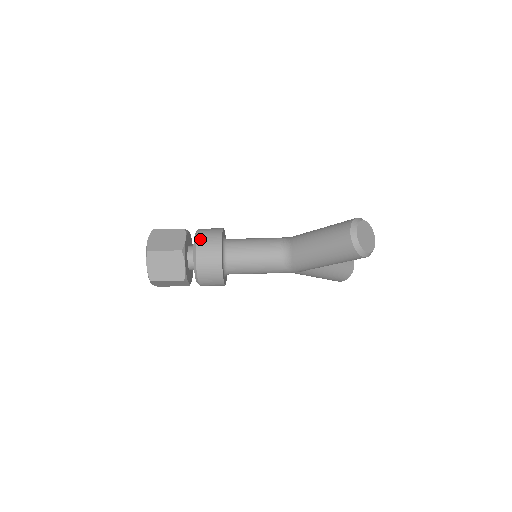
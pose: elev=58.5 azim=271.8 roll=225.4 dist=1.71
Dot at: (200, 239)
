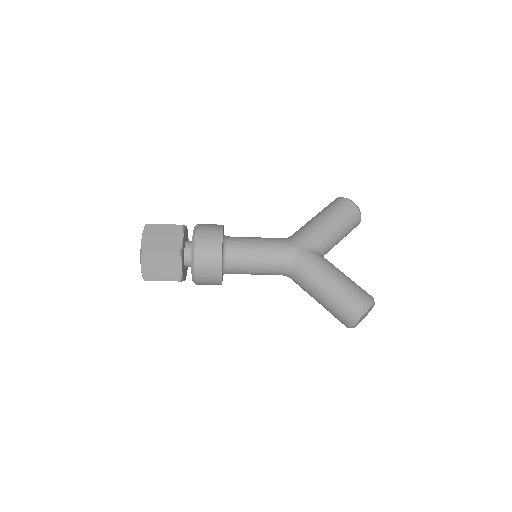
Dot at: (198, 273)
